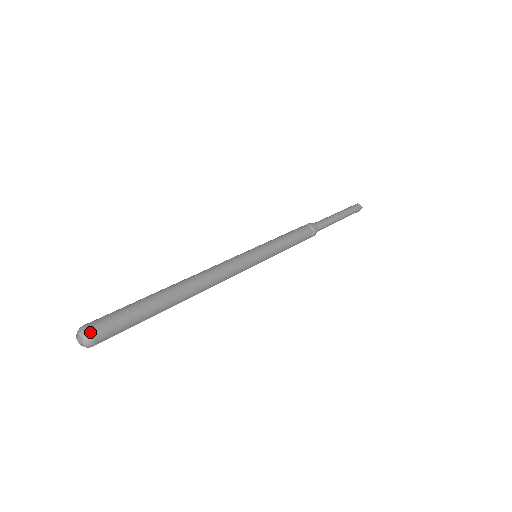
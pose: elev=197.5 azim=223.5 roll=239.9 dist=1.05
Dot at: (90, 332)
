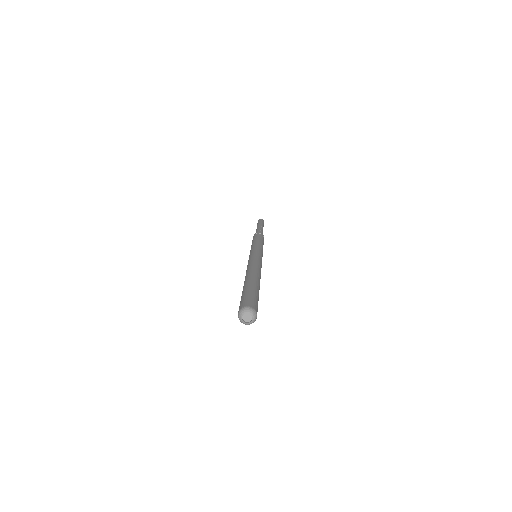
Dot at: (256, 311)
